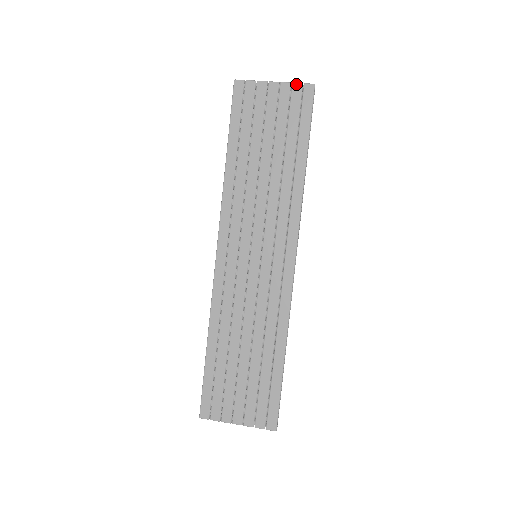
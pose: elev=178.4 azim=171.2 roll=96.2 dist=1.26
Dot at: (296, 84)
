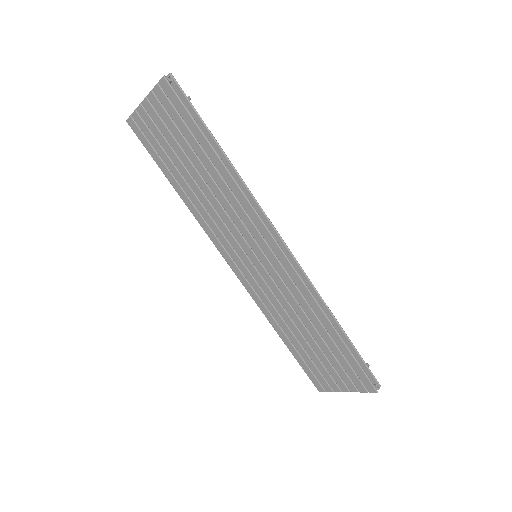
Dot at: (154, 89)
